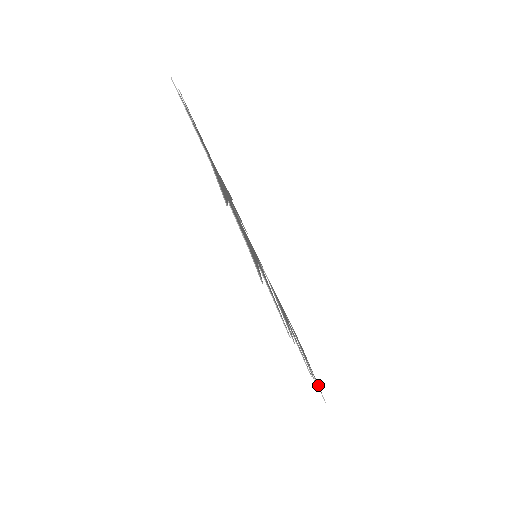
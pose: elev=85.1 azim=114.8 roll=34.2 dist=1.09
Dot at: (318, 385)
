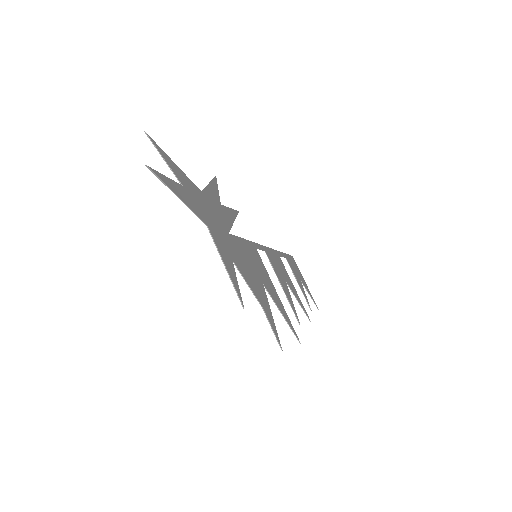
Dot at: (311, 296)
